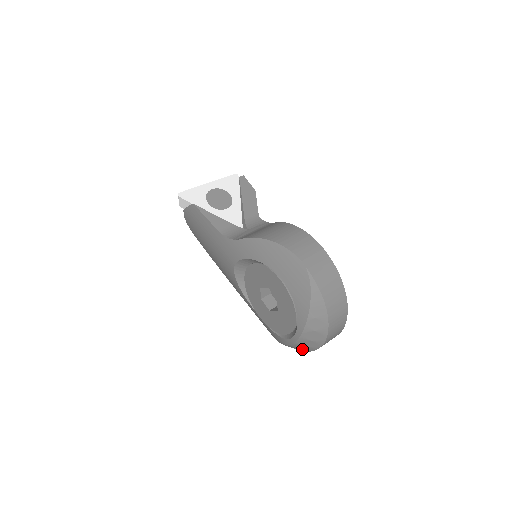
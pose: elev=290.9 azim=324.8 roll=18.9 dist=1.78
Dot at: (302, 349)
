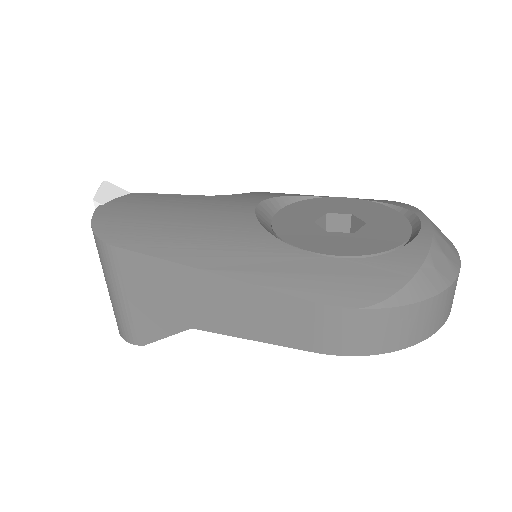
Dot at: (449, 259)
